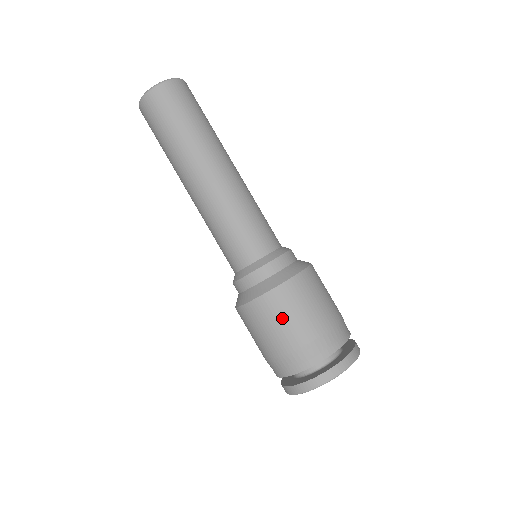
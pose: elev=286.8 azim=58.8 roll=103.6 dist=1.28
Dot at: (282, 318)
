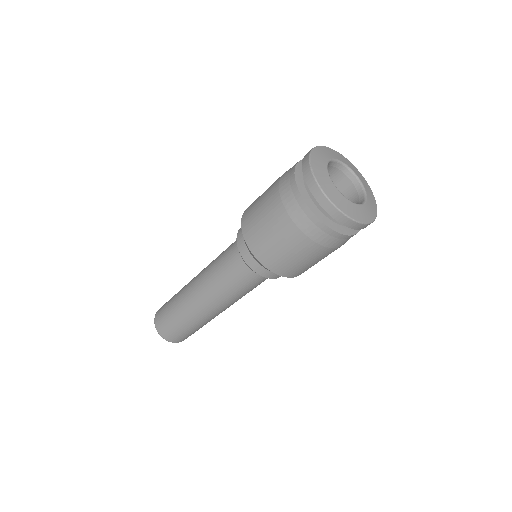
Dot at: (260, 197)
